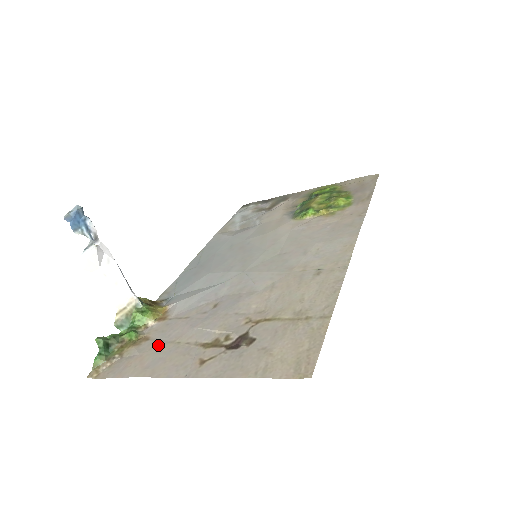
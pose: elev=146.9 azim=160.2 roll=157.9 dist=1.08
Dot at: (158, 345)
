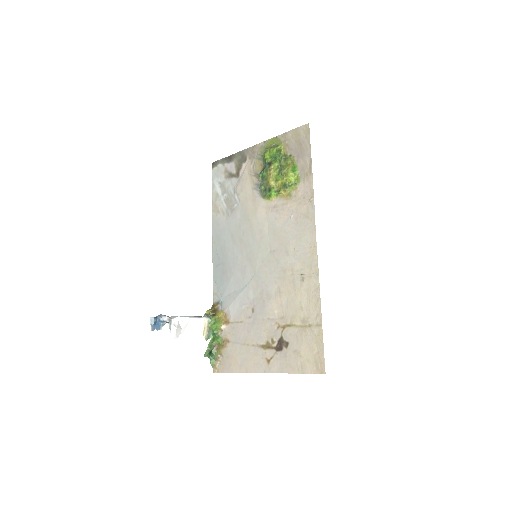
Dot at: (237, 347)
